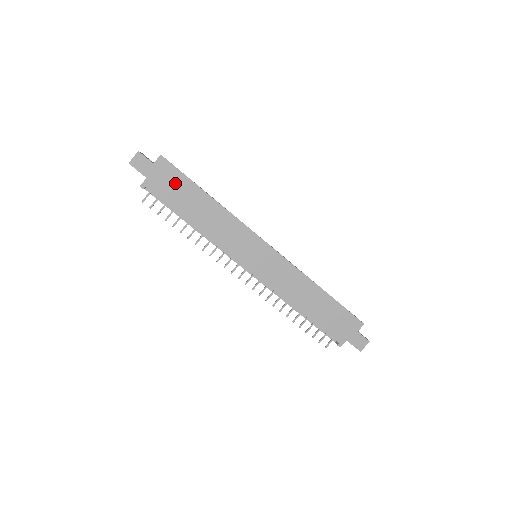
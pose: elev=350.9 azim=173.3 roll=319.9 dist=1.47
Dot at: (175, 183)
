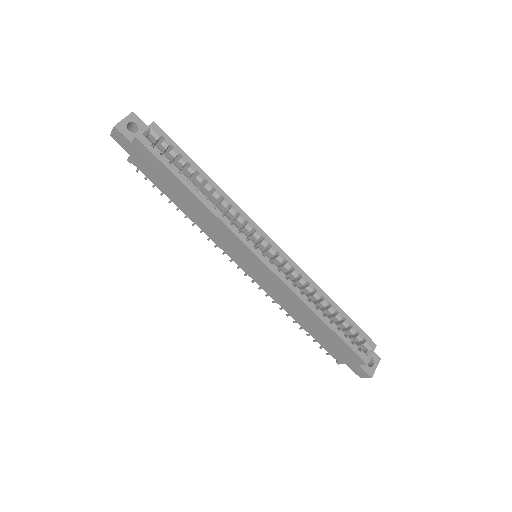
Dot at: (157, 169)
